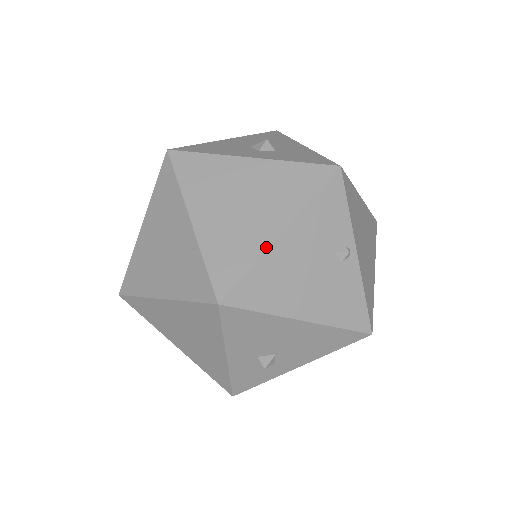
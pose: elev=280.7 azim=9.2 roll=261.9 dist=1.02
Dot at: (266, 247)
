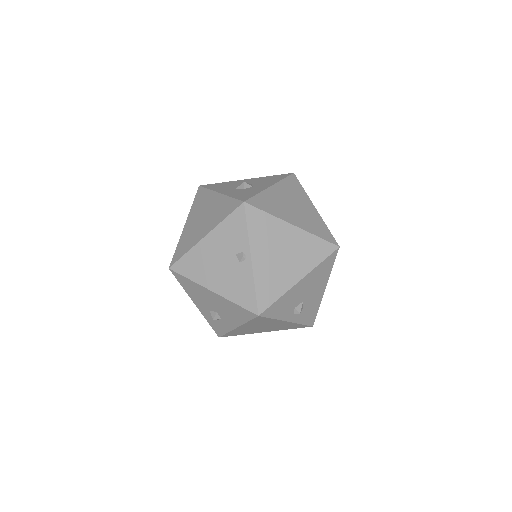
Dot at: (196, 244)
